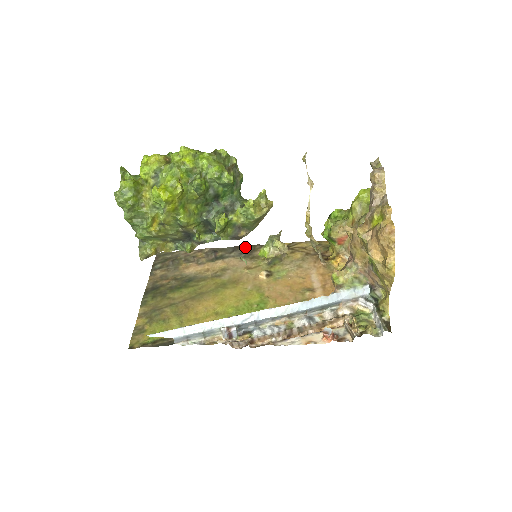
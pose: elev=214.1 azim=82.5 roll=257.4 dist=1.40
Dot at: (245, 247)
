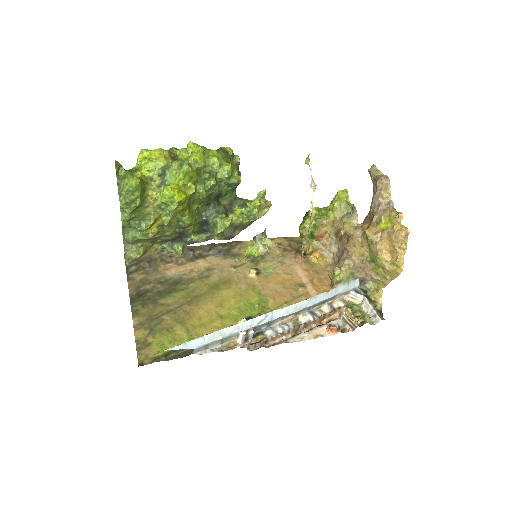
Dot at: (221, 244)
